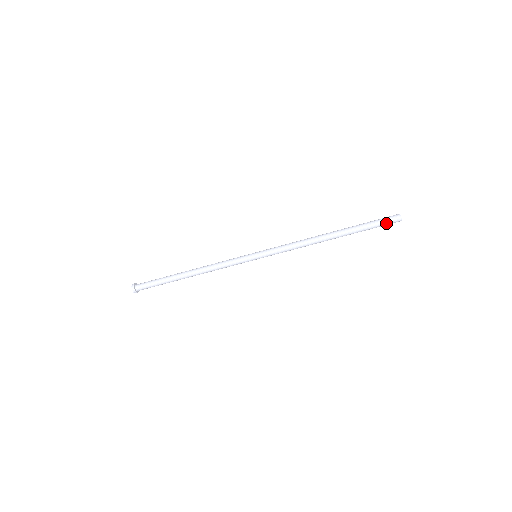
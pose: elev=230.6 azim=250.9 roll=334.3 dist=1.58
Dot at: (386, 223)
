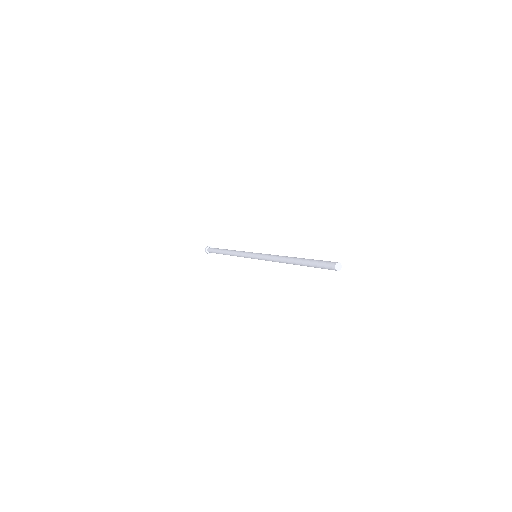
Dot at: (325, 267)
